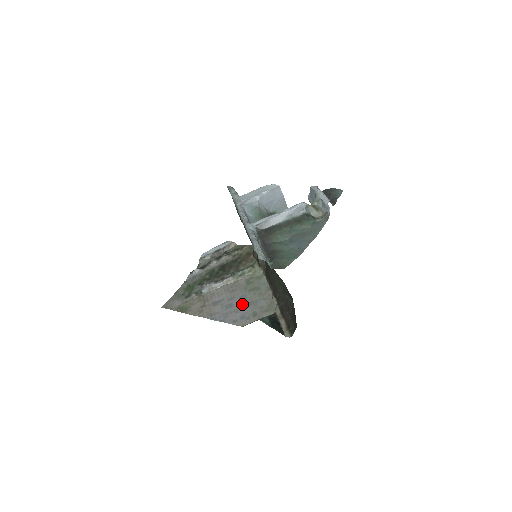
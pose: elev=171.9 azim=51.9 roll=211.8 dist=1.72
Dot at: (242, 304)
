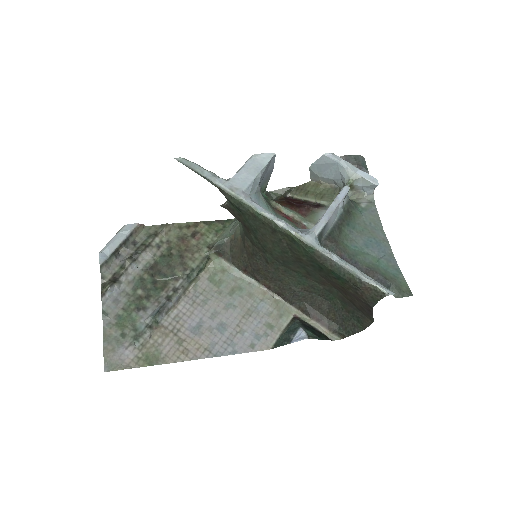
Dot at: (238, 318)
